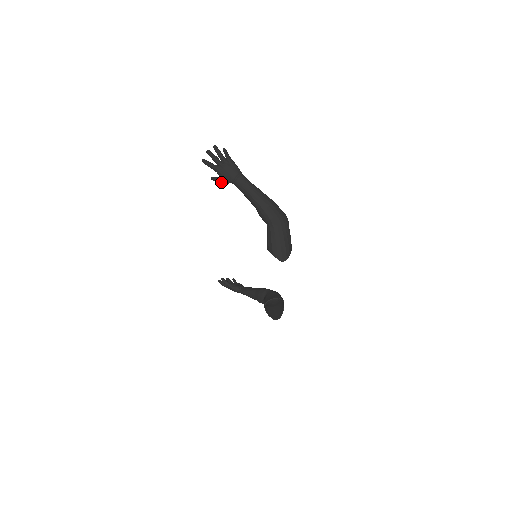
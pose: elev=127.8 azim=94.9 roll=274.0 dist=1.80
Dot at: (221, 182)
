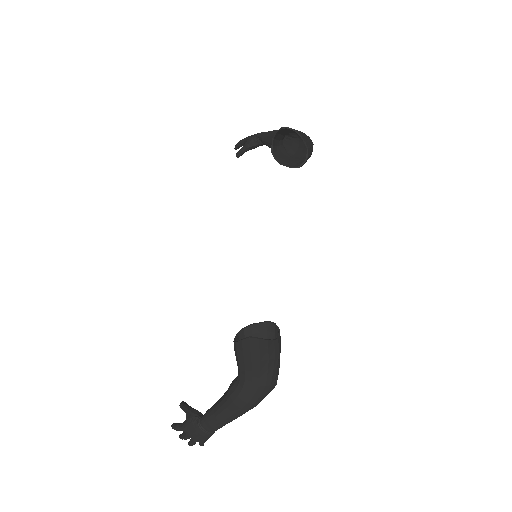
Dot at: (245, 146)
